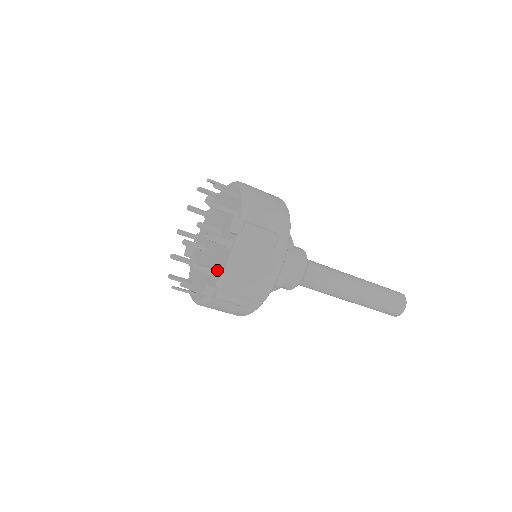
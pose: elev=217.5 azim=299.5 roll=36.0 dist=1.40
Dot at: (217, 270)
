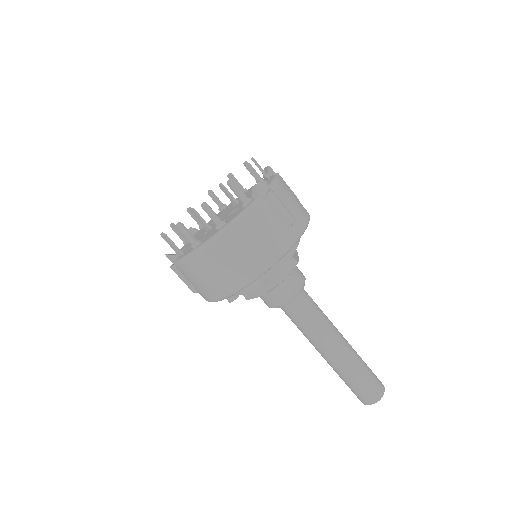
Dot at: occluded
